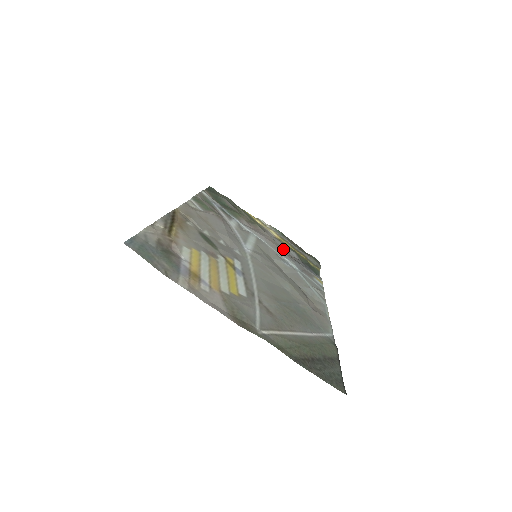
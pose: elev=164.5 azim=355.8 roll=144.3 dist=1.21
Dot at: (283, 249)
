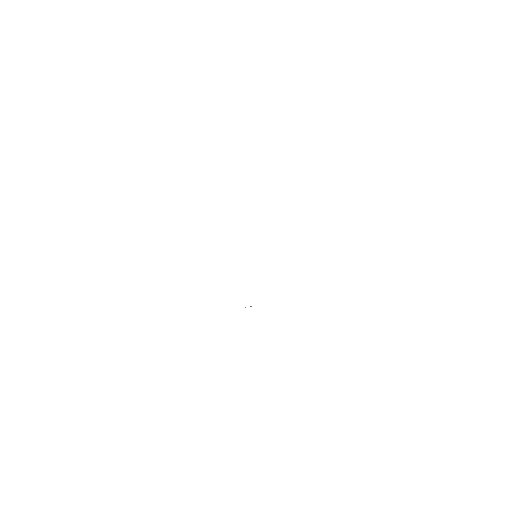
Dot at: occluded
